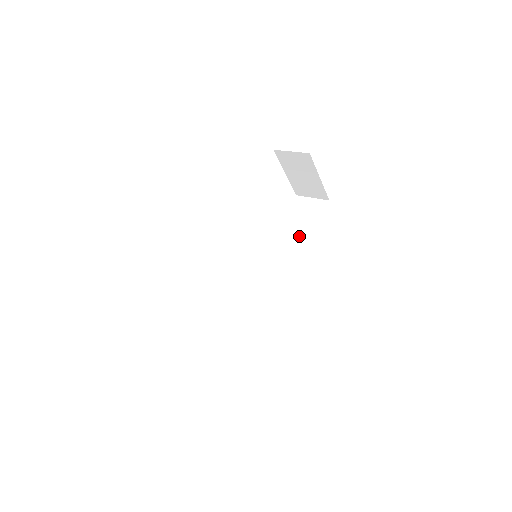
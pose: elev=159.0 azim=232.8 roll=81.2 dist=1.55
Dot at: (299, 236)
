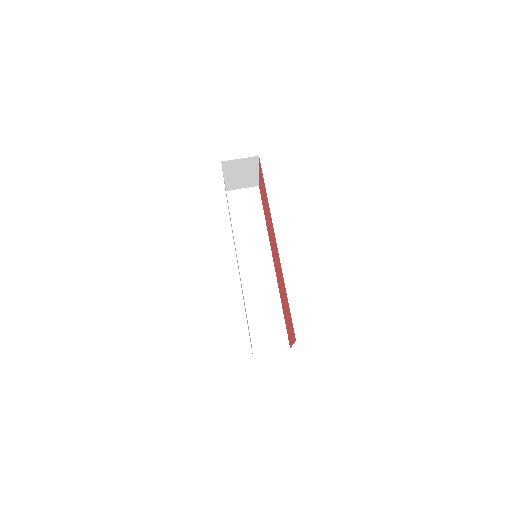
Dot at: (256, 224)
